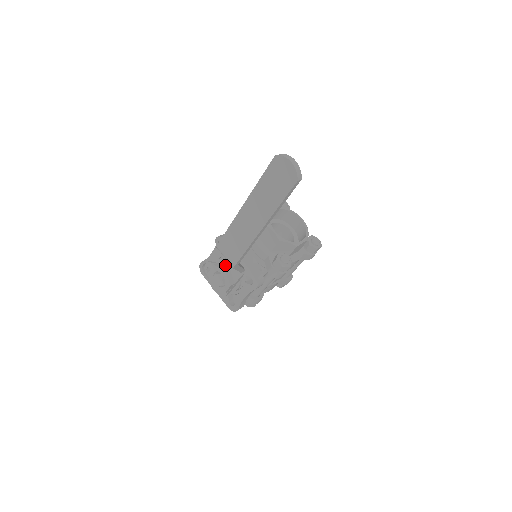
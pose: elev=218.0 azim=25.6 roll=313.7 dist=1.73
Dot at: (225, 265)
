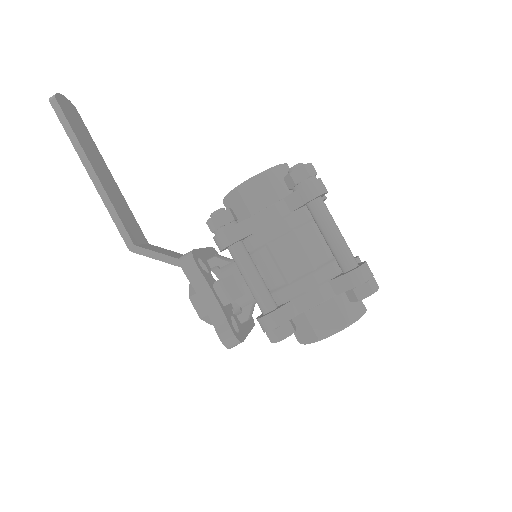
Dot at: occluded
